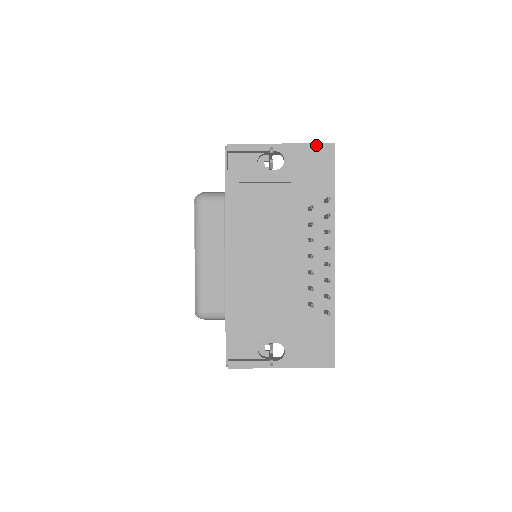
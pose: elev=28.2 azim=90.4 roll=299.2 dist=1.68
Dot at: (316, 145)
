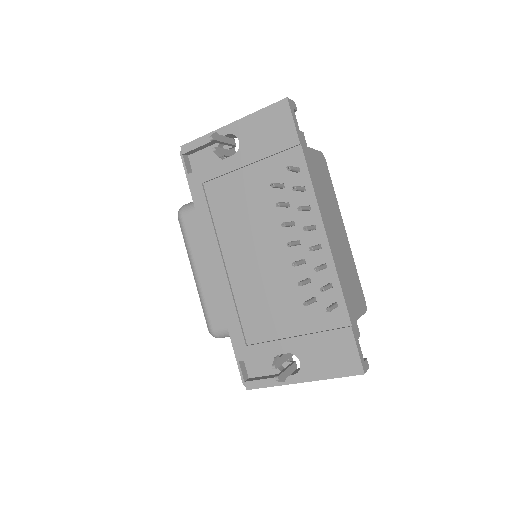
Dot at: (267, 109)
